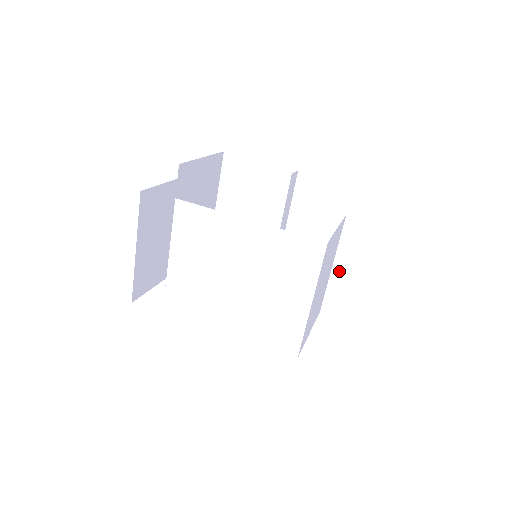
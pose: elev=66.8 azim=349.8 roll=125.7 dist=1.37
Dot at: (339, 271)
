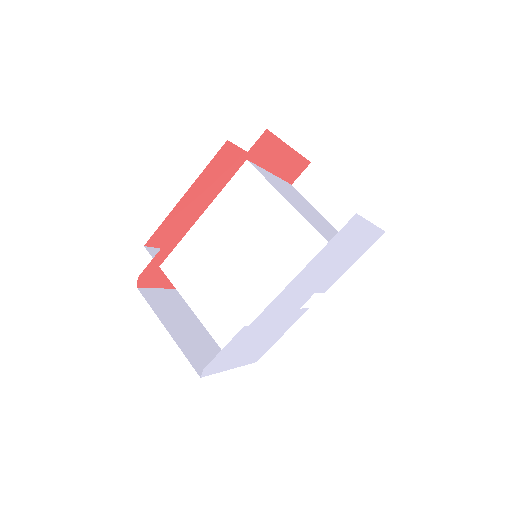
Dot at: (335, 217)
